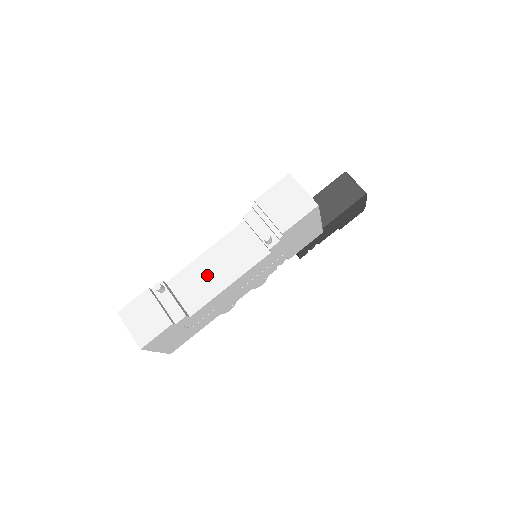
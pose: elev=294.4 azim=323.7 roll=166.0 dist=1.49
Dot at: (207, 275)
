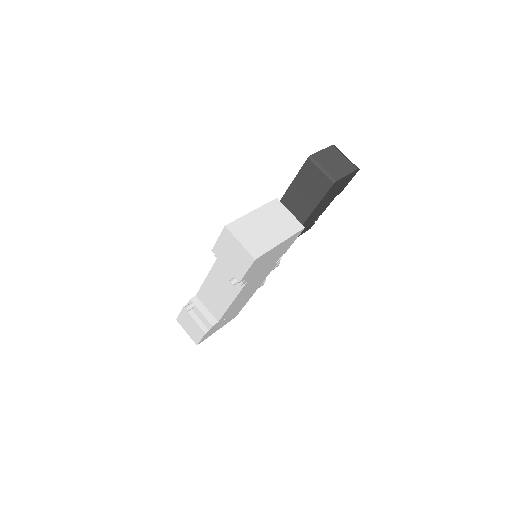
Dot at: (215, 294)
